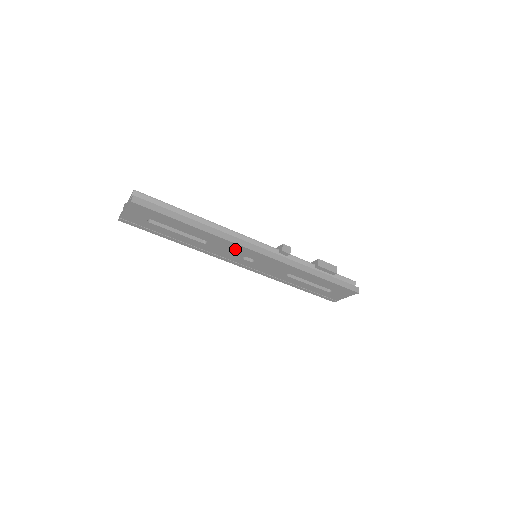
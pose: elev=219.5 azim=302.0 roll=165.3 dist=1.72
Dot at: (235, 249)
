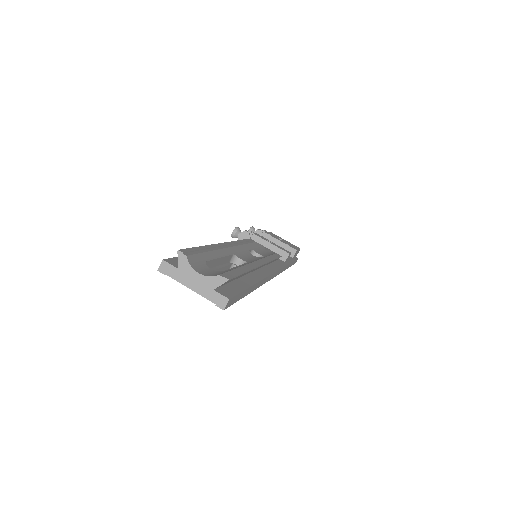
Dot at: occluded
